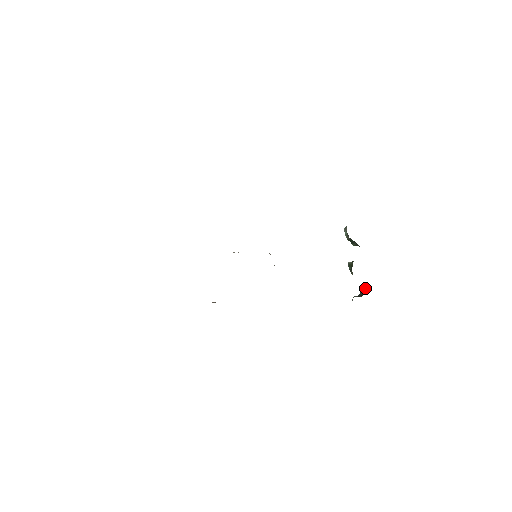
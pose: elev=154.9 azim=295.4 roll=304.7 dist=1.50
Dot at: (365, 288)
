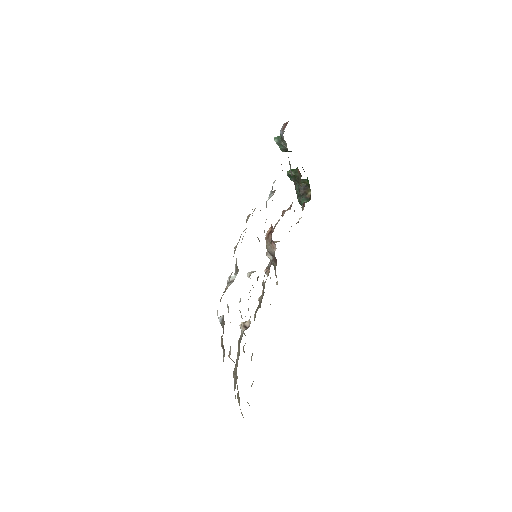
Dot at: (303, 184)
